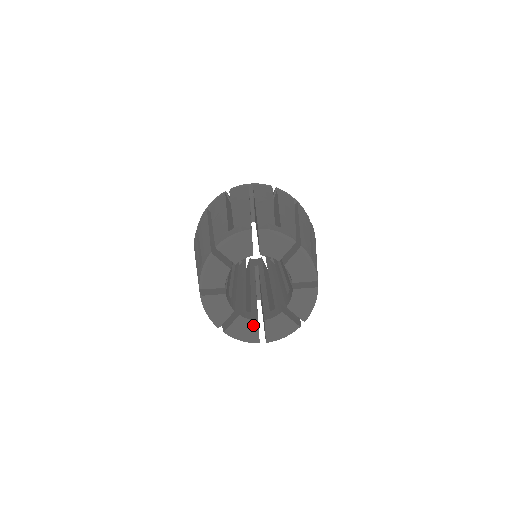
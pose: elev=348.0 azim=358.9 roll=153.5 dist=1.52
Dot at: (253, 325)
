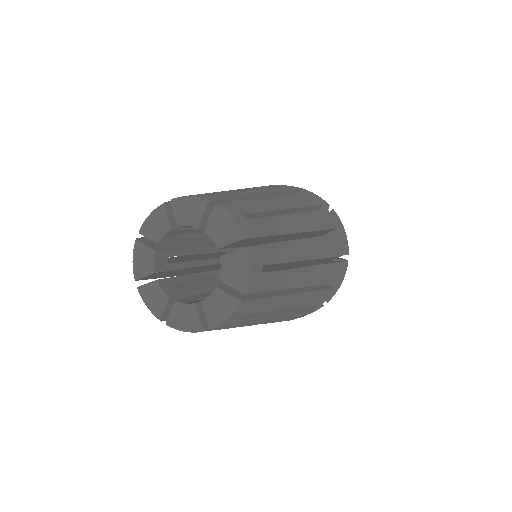
Dot at: (163, 298)
